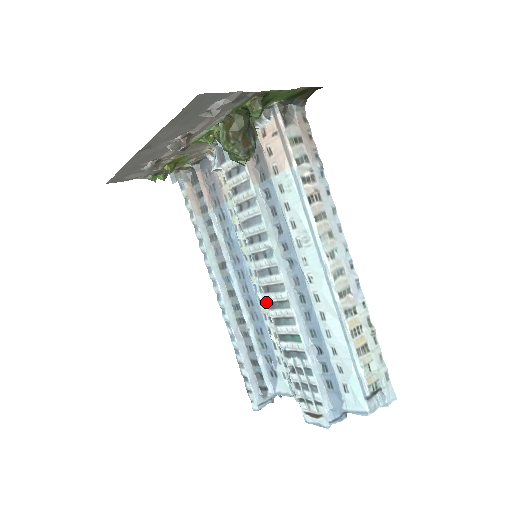
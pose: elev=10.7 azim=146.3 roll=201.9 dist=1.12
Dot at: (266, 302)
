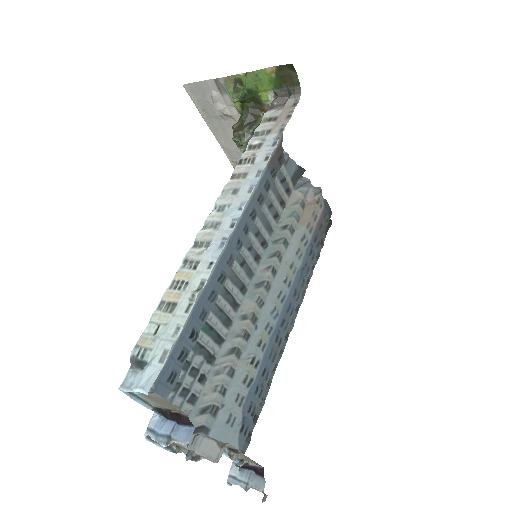
Dot at: (241, 305)
